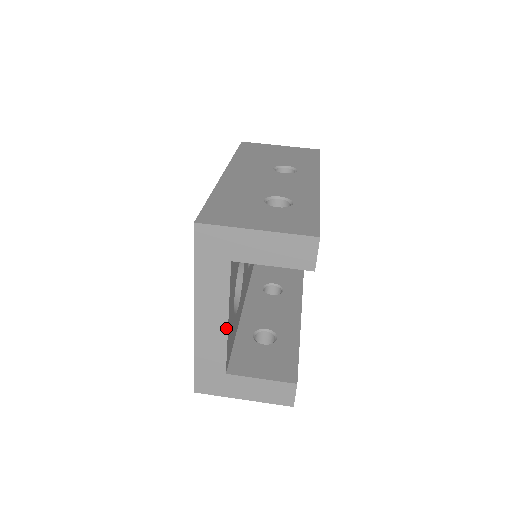
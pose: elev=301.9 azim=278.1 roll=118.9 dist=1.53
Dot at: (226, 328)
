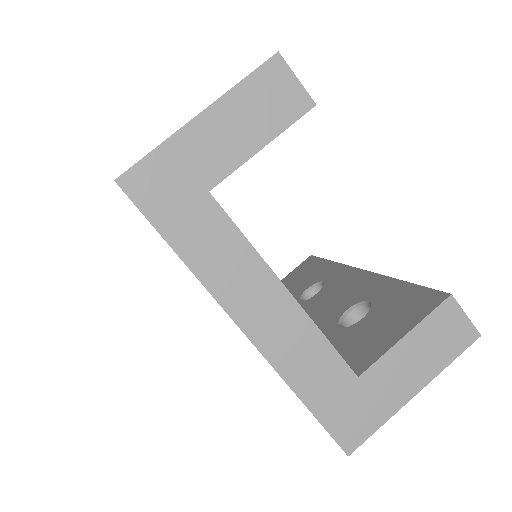
Dot at: (293, 302)
